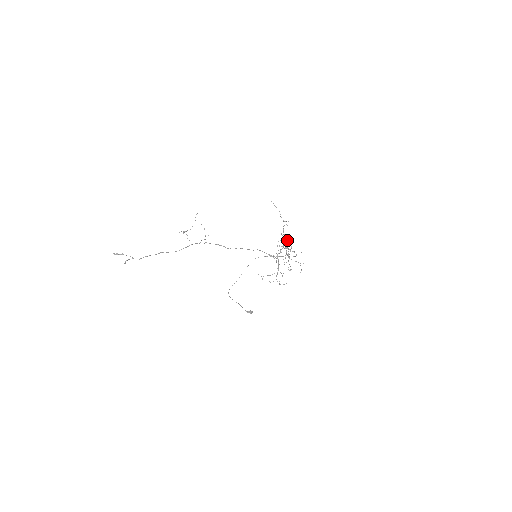
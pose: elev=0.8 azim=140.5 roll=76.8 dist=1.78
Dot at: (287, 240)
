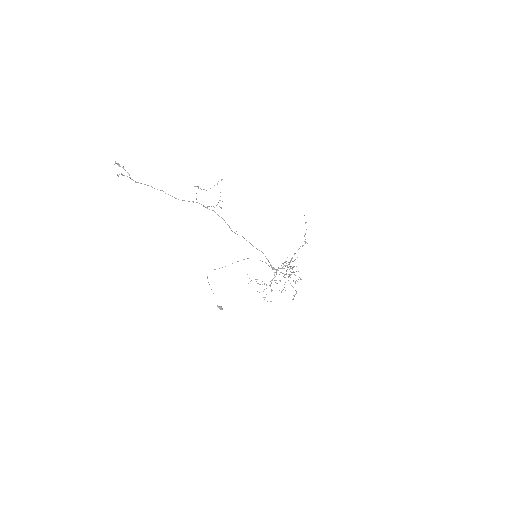
Dot at: (295, 259)
